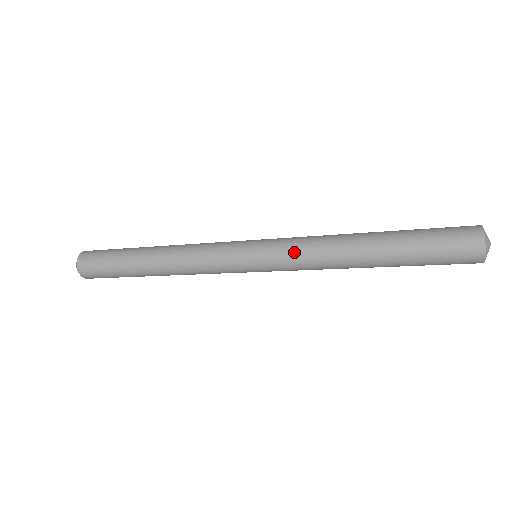
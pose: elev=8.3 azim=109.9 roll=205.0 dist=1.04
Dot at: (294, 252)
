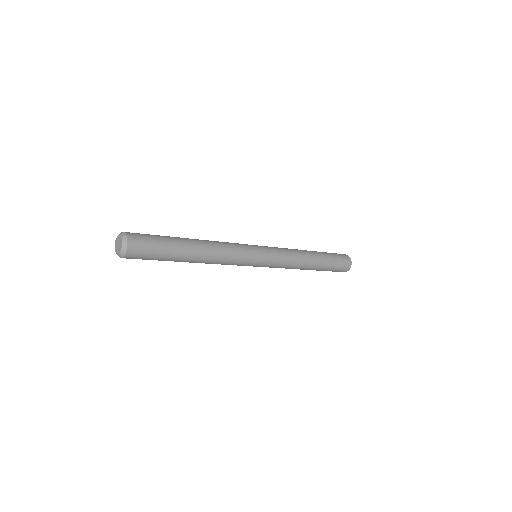
Dot at: (281, 266)
